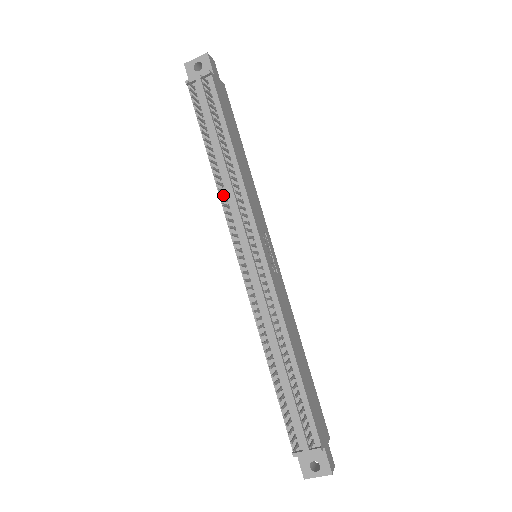
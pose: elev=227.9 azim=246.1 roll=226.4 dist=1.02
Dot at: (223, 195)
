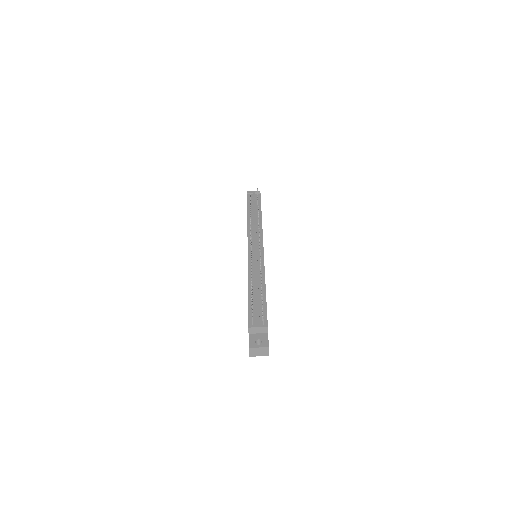
Dot at: occluded
